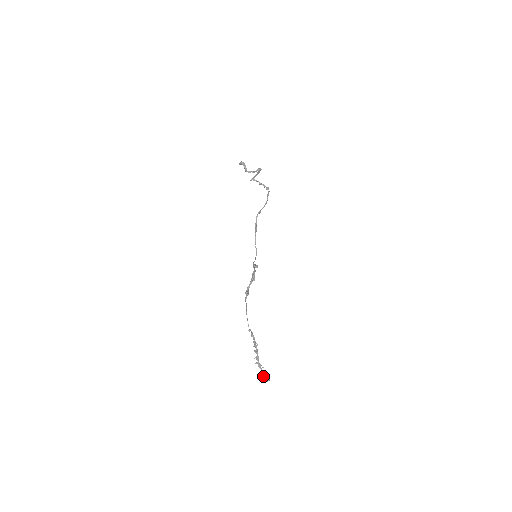
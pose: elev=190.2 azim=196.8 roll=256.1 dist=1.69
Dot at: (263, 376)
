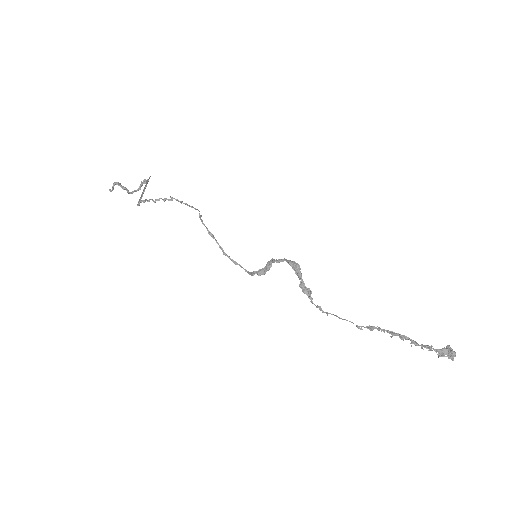
Dot at: (450, 350)
